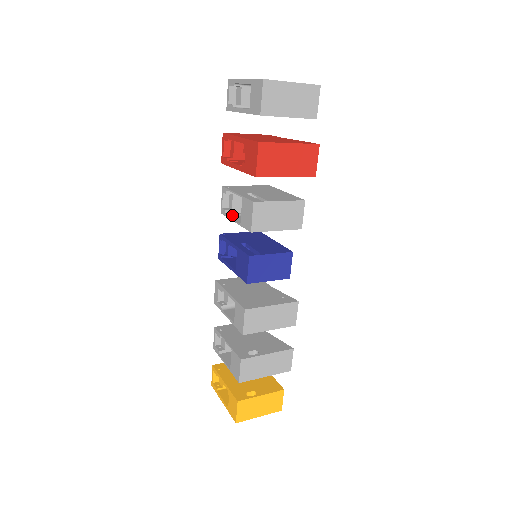
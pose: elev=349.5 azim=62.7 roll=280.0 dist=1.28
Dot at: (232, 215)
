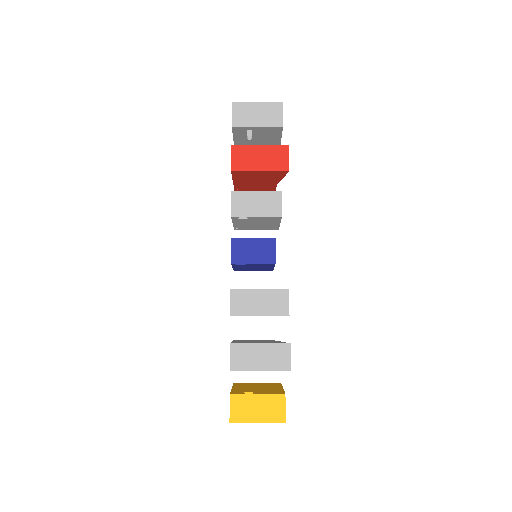
Dot at: occluded
